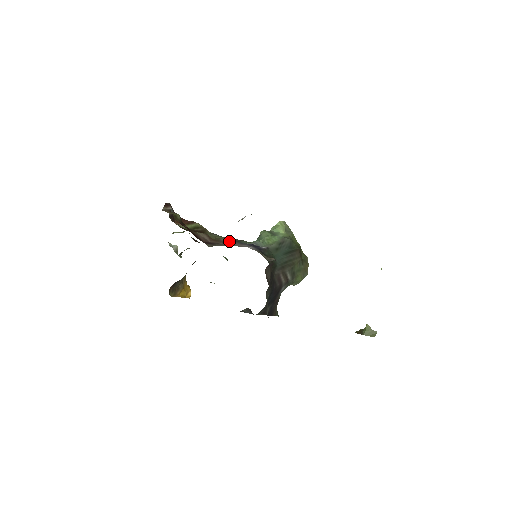
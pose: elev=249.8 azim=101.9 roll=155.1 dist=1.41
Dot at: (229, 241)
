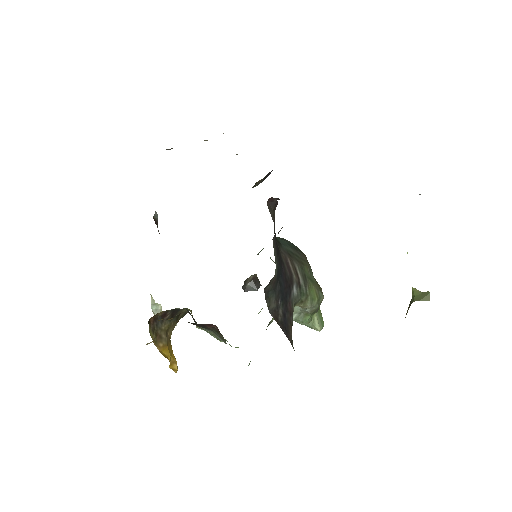
Dot at: occluded
